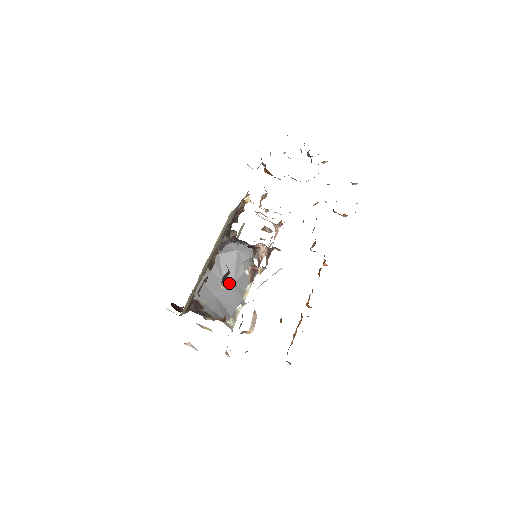
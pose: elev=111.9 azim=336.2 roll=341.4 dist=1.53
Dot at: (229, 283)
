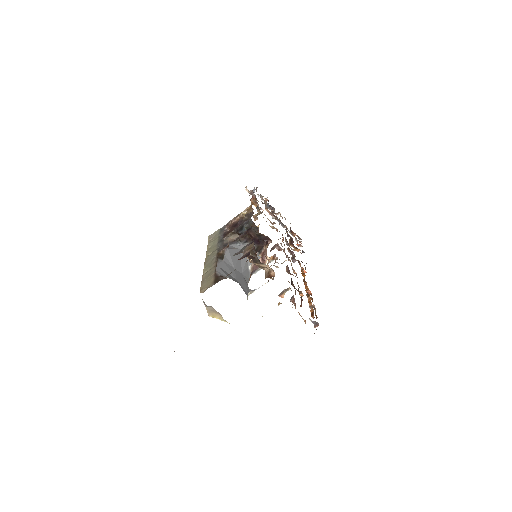
Dot at: (239, 272)
